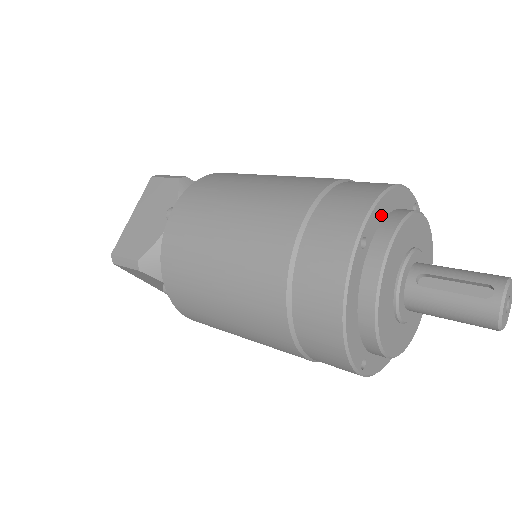
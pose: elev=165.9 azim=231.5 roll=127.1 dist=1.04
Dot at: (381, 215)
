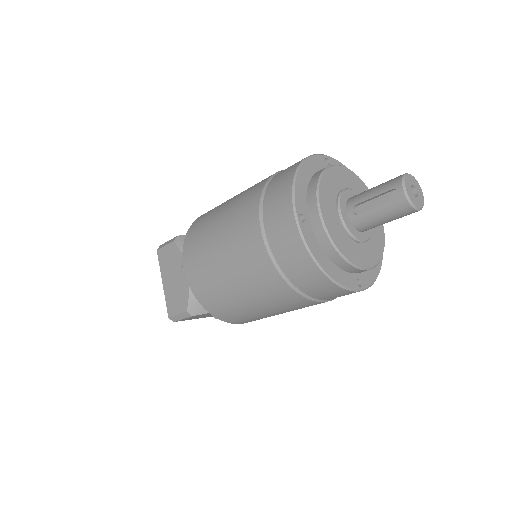
Dot at: (303, 191)
